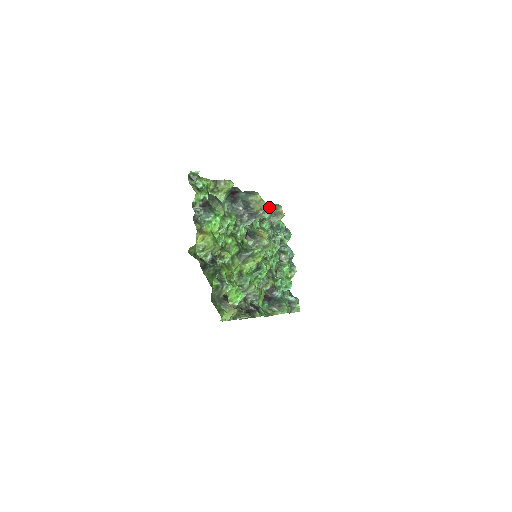
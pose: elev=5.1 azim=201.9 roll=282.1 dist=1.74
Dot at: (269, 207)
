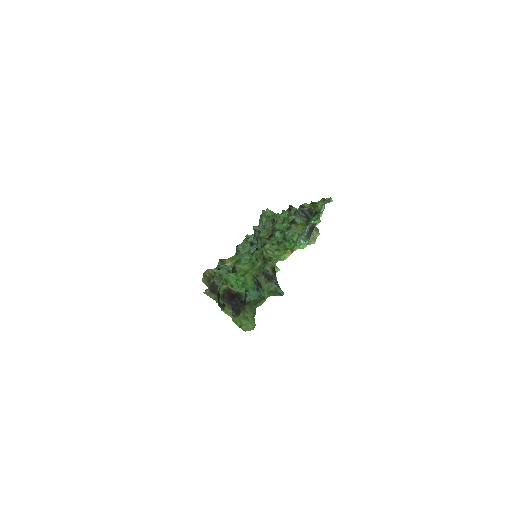
Dot at: occluded
